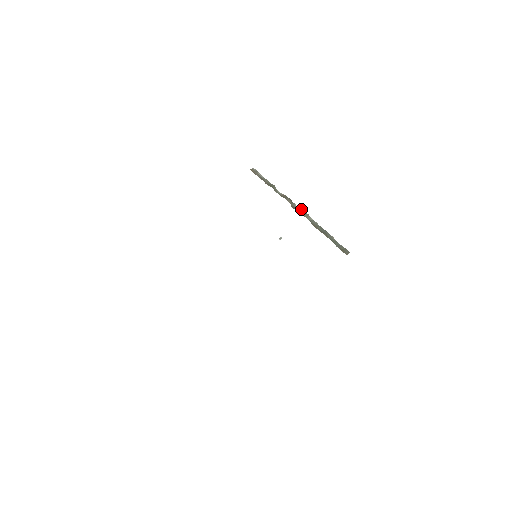
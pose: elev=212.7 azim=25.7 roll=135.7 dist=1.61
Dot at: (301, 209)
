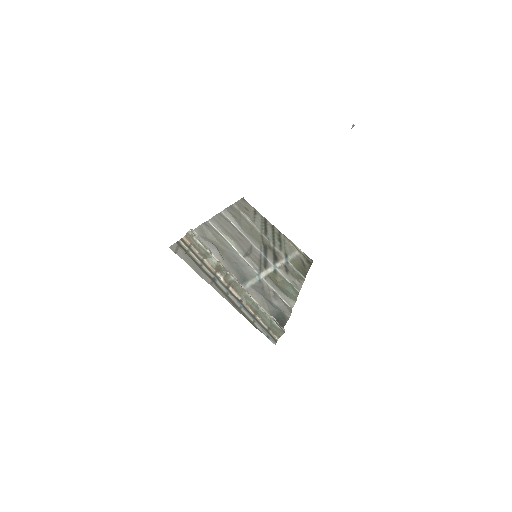
Dot at: (236, 283)
